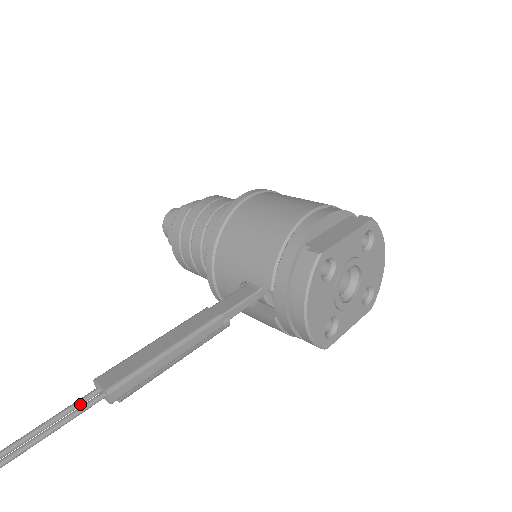
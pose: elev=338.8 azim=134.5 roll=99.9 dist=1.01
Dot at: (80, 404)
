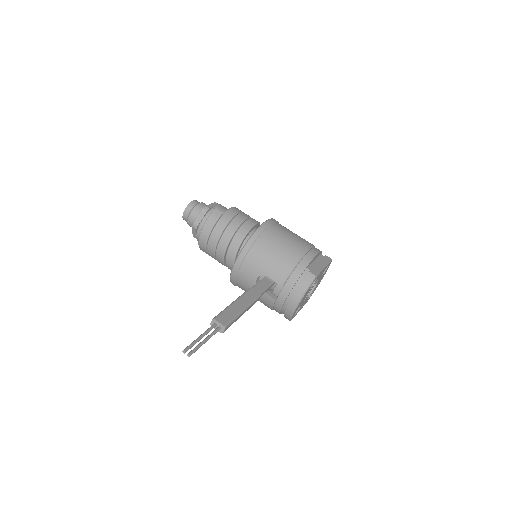
Dot at: occluded
